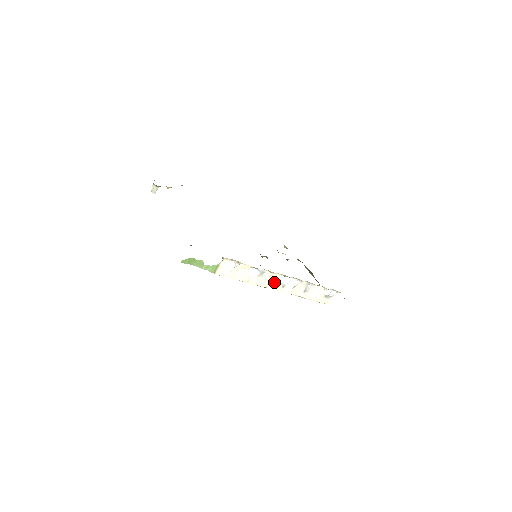
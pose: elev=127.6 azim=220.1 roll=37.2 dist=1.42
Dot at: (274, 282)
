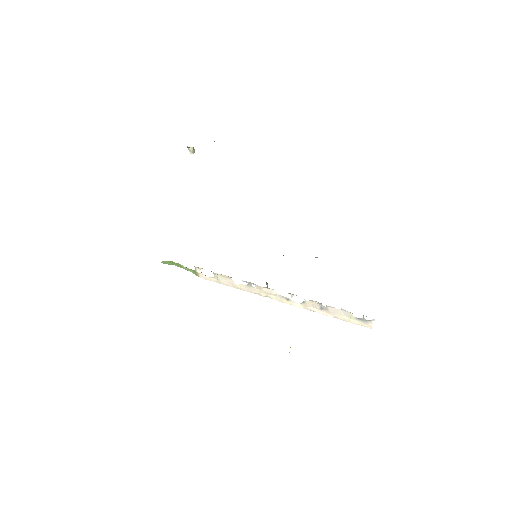
Dot at: (272, 293)
